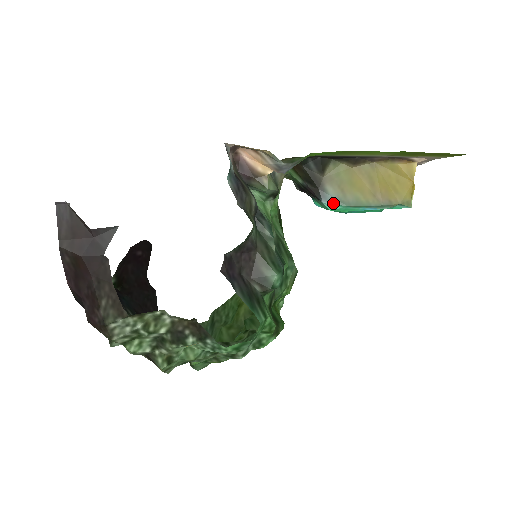
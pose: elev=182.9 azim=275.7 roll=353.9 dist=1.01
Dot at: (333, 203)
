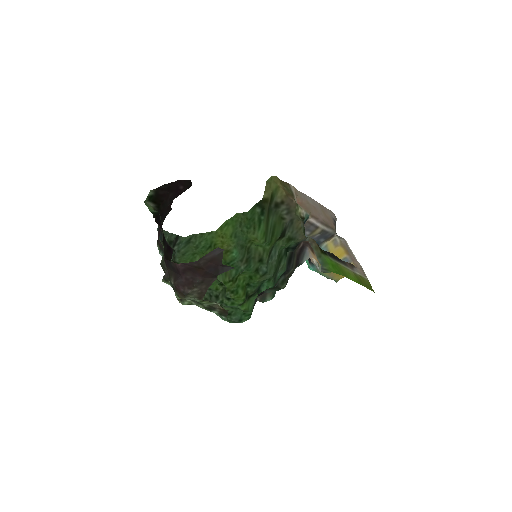
Dot at: (314, 269)
